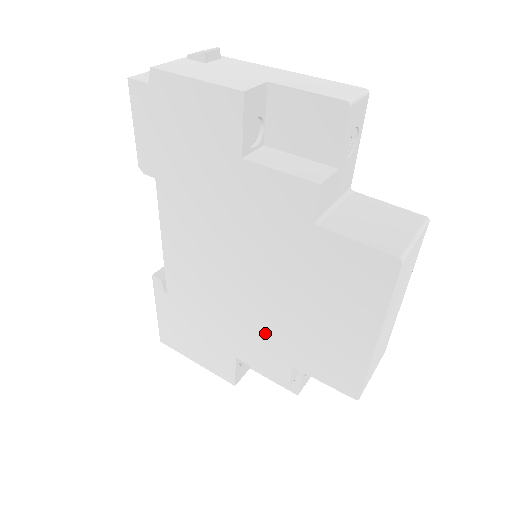
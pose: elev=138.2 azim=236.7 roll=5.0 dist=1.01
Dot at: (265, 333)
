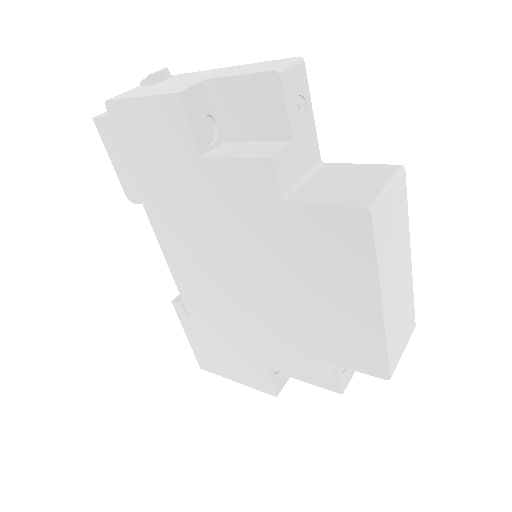
Dot at: (281, 331)
